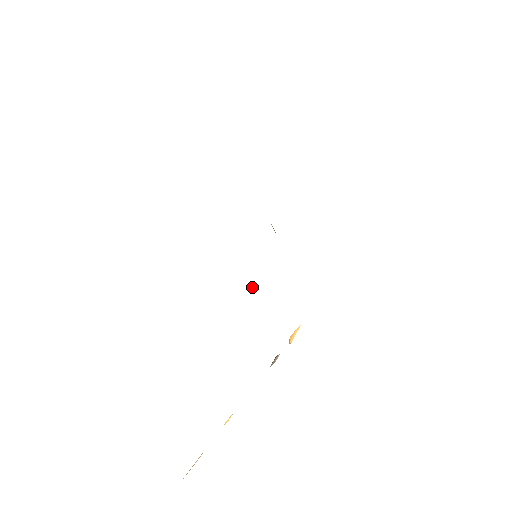
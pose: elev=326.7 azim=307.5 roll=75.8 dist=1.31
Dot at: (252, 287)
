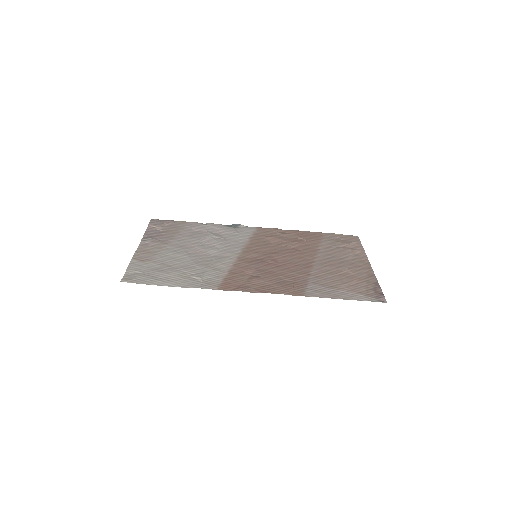
Dot at: (238, 227)
